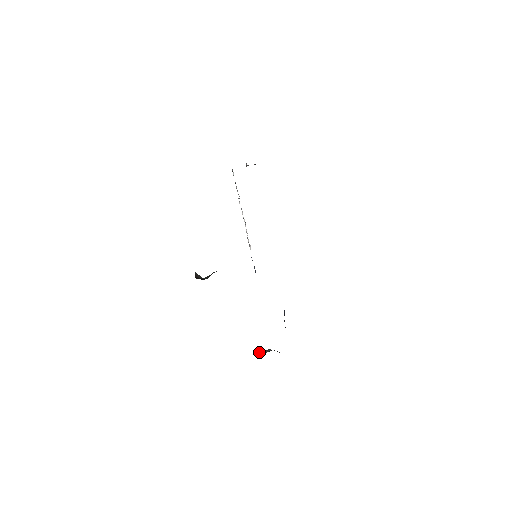
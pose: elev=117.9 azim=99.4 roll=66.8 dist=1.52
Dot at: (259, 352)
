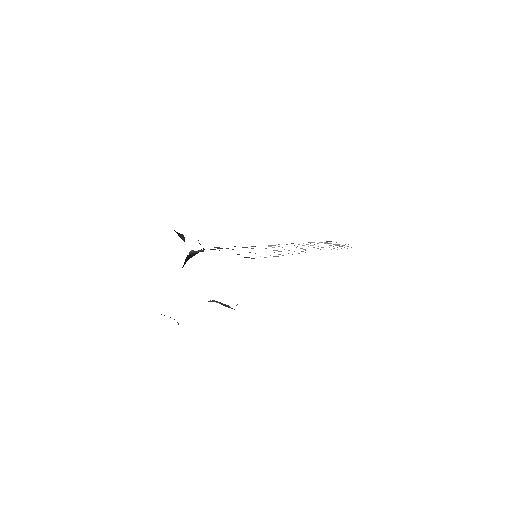
Dot at: (161, 314)
